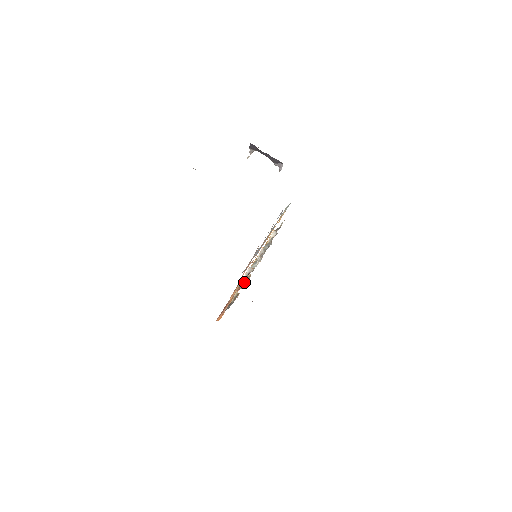
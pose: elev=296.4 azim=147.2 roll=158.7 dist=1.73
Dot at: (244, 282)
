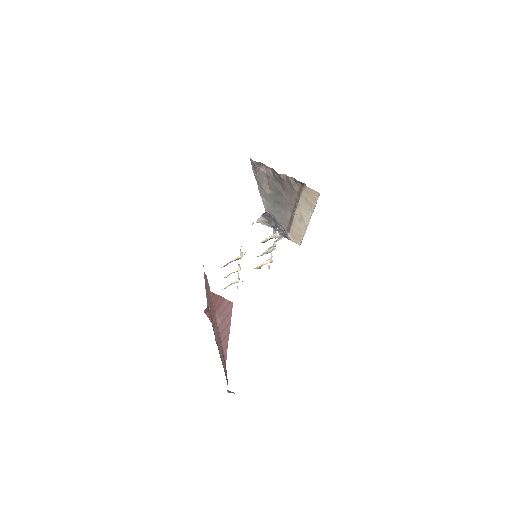
Dot at: occluded
